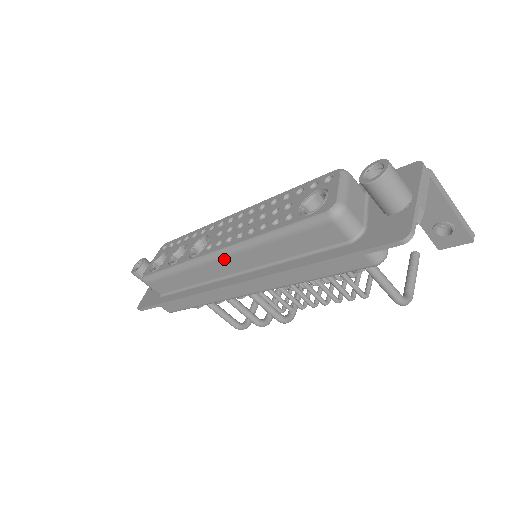
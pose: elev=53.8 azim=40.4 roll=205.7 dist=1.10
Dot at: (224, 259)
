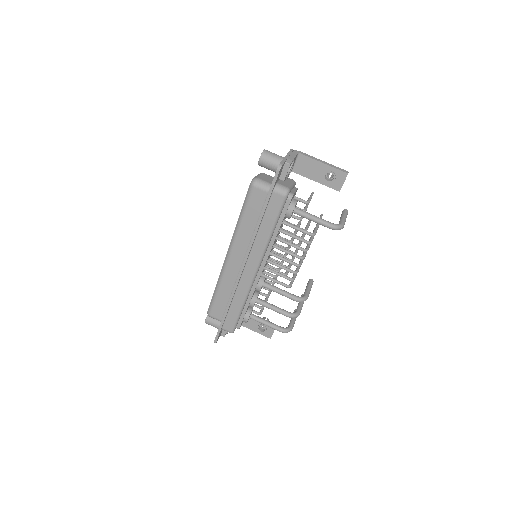
Dot at: (232, 255)
